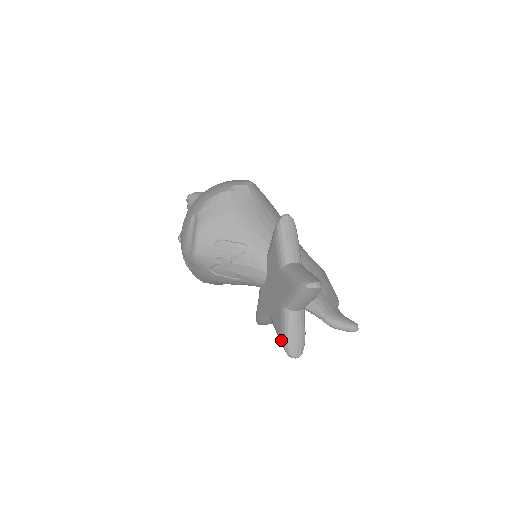
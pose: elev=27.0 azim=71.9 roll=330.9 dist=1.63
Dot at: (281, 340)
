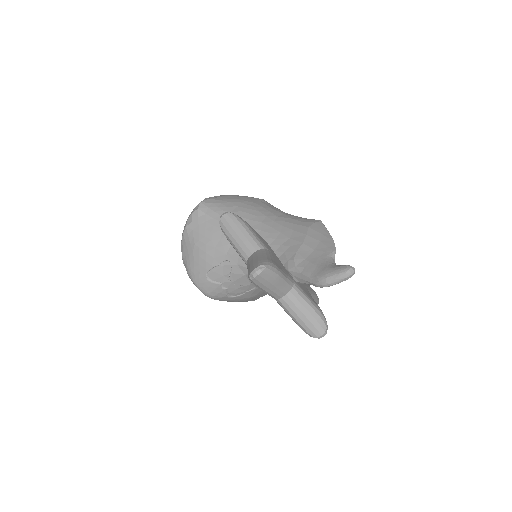
Dot at: occluded
